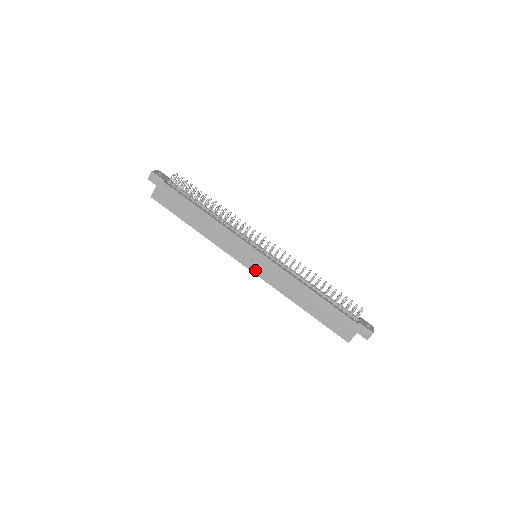
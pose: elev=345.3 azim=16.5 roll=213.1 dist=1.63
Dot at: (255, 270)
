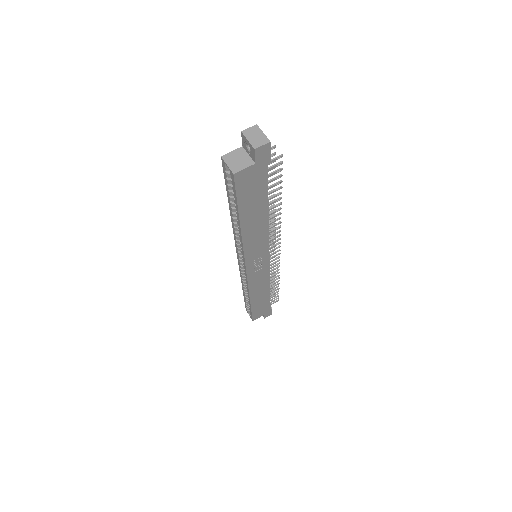
Dot at: (250, 273)
